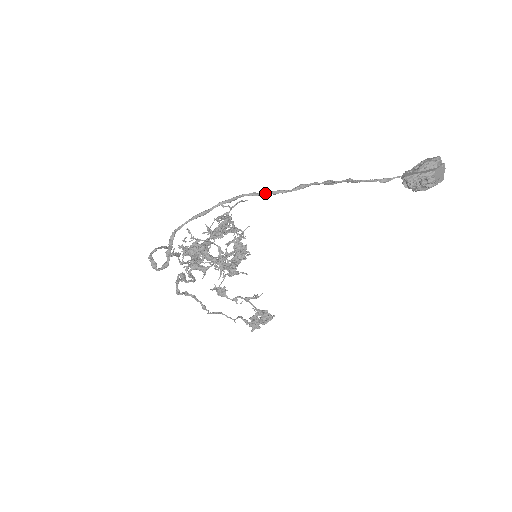
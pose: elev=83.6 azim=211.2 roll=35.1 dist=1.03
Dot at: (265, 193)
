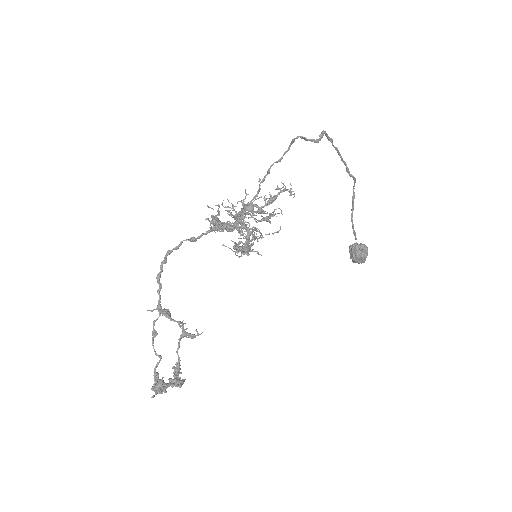
Dot at: (346, 164)
